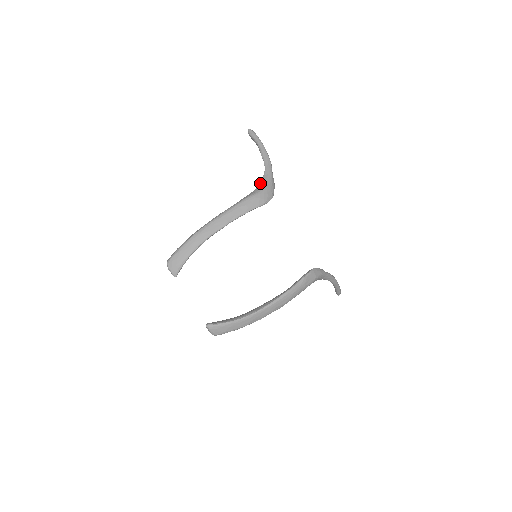
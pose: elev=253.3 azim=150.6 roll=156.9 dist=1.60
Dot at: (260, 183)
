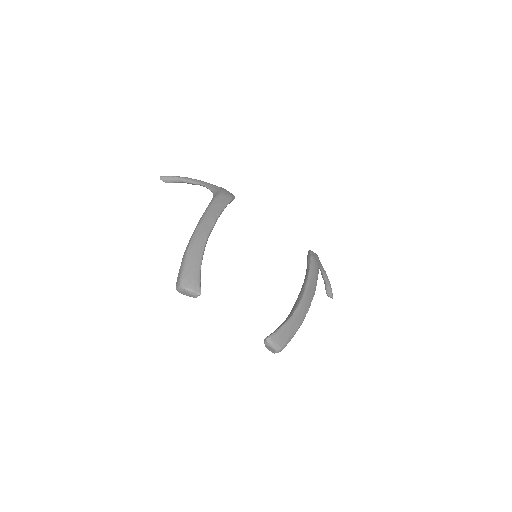
Dot at: (212, 192)
